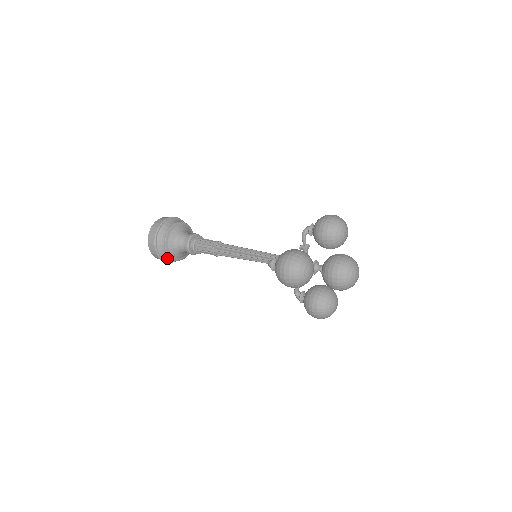
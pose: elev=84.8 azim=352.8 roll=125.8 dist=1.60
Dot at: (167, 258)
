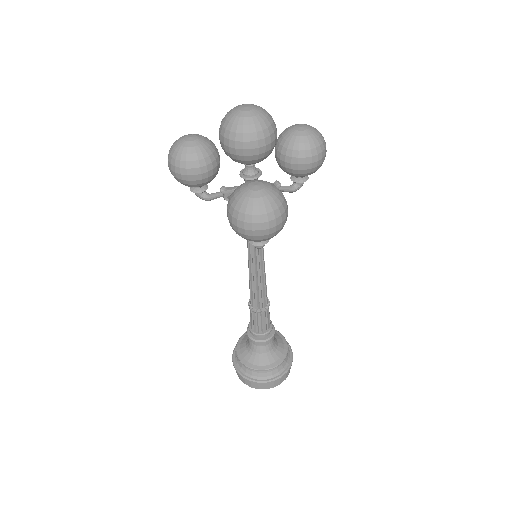
Dot at: (244, 370)
